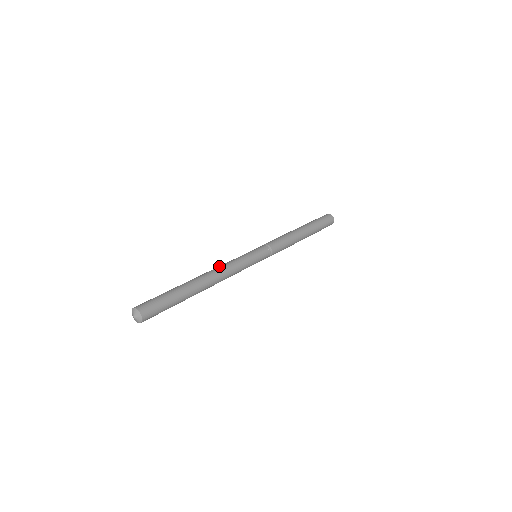
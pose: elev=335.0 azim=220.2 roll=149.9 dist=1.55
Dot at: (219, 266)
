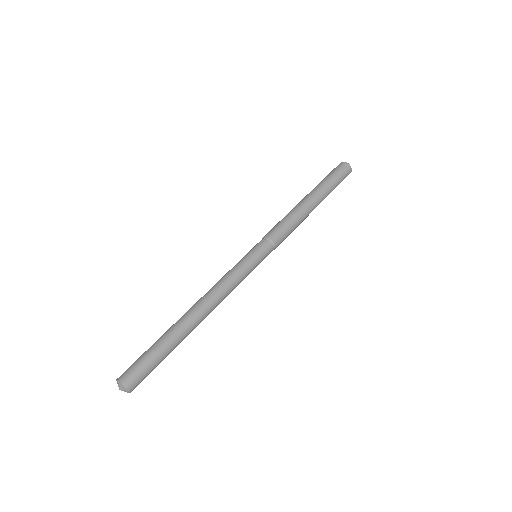
Dot at: occluded
